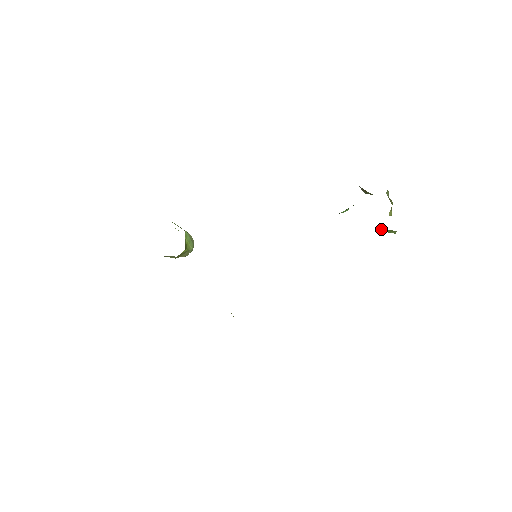
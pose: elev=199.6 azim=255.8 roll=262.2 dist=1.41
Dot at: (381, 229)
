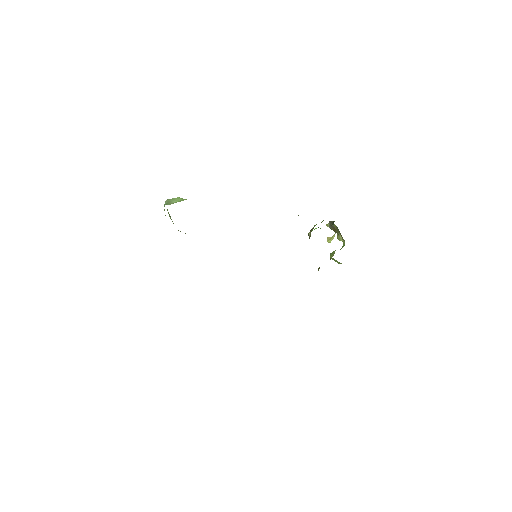
Dot at: (333, 258)
